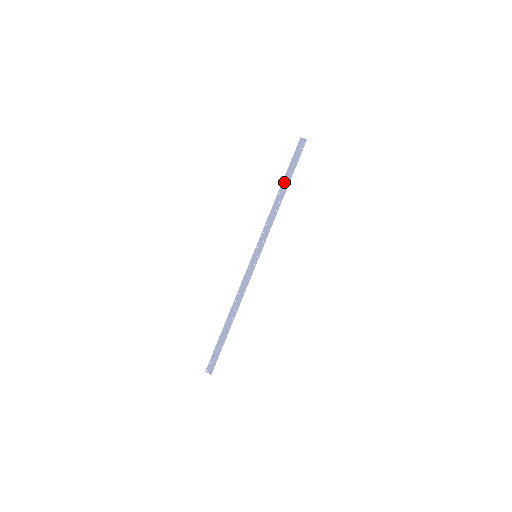
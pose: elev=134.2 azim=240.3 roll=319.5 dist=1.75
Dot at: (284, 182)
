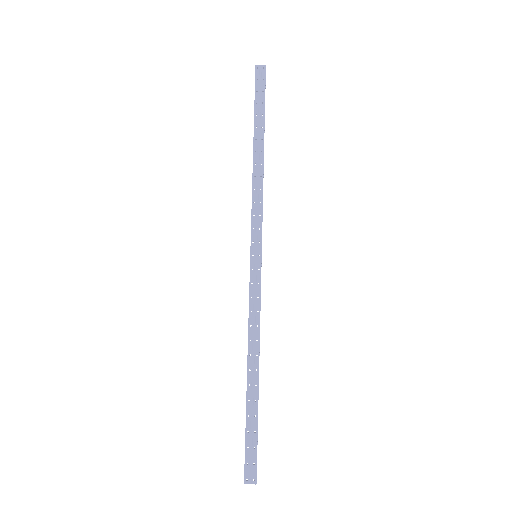
Dot at: (256, 133)
